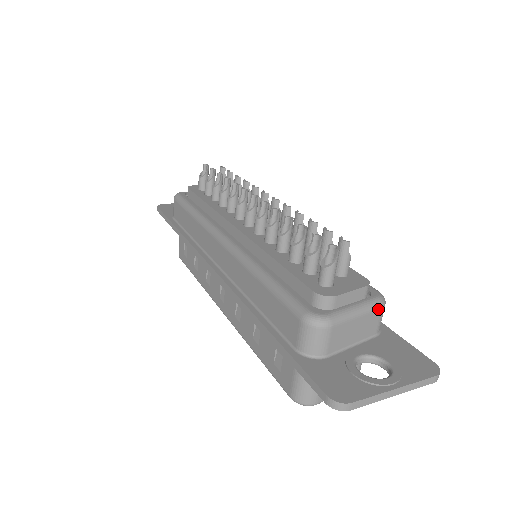
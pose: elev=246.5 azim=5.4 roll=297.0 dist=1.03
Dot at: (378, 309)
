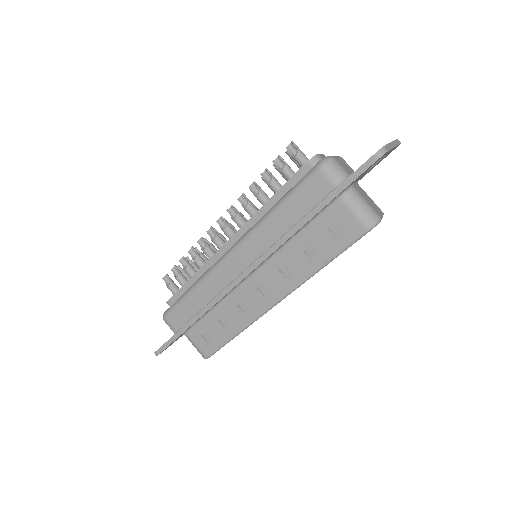
Dot at: (341, 158)
